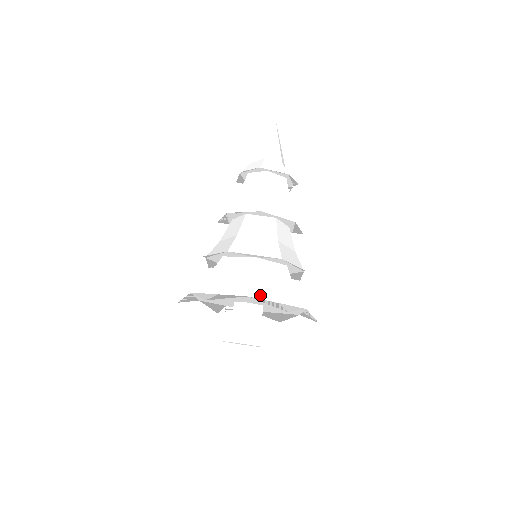
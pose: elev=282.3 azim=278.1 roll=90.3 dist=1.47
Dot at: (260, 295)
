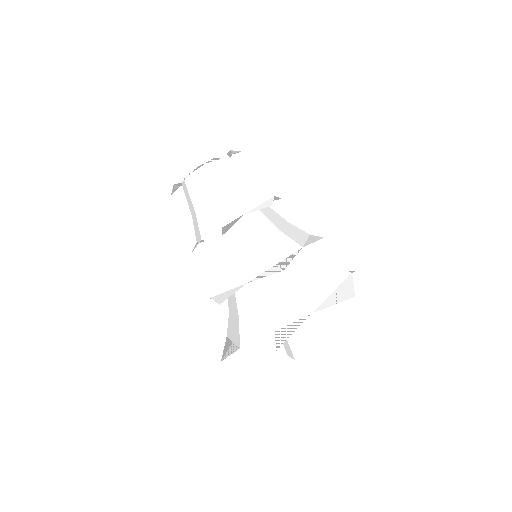
Dot at: (316, 301)
